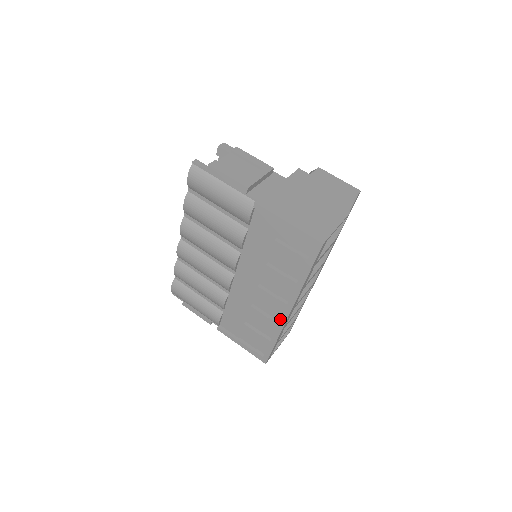
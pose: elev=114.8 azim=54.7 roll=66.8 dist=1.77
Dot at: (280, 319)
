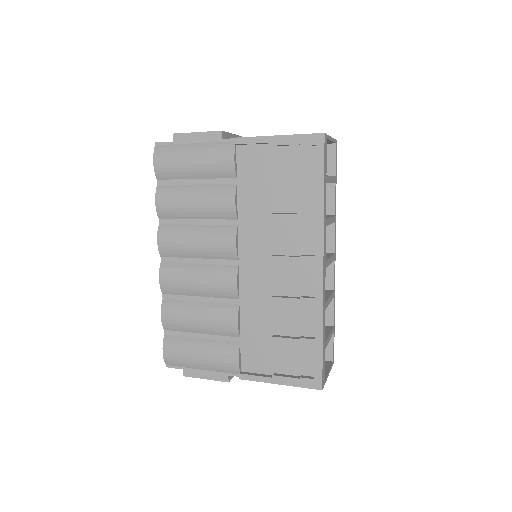
Dot at: (314, 288)
